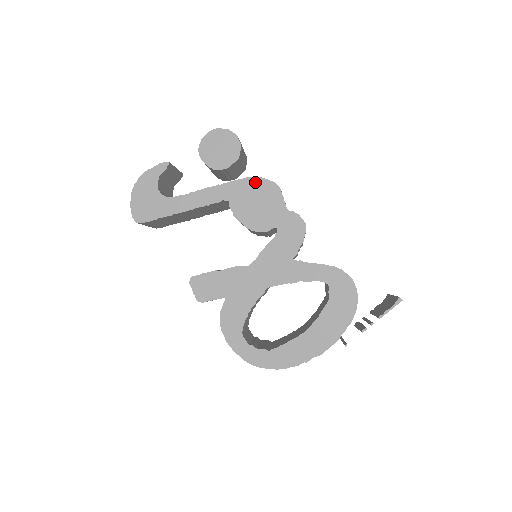
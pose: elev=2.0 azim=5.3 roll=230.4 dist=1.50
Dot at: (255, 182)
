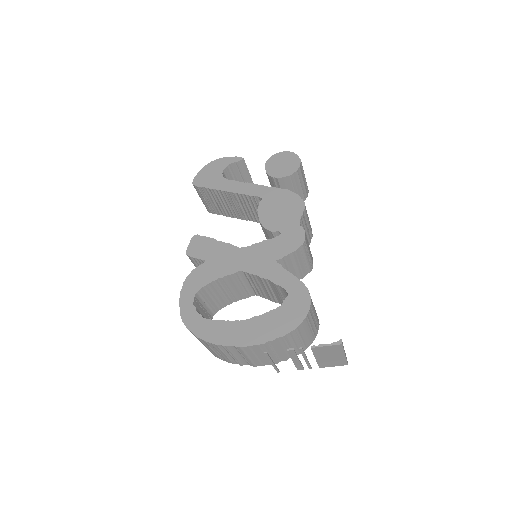
Dot at: (290, 195)
